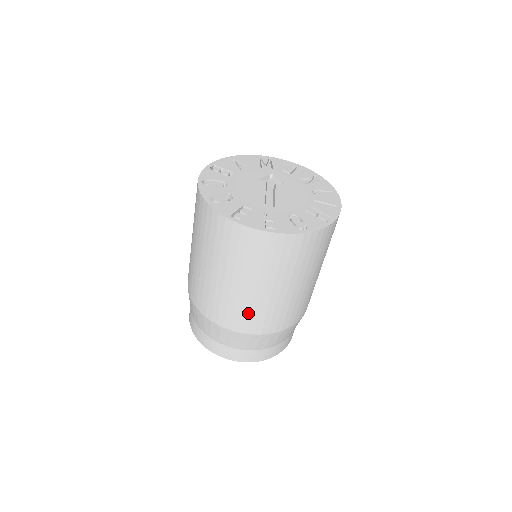
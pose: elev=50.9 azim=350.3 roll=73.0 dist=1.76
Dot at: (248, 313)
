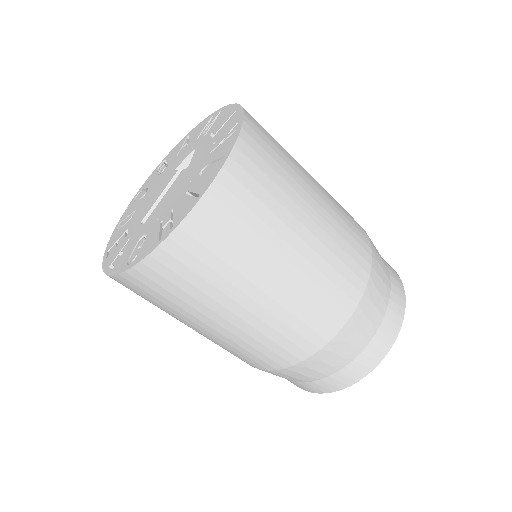
Dot at: occluded
